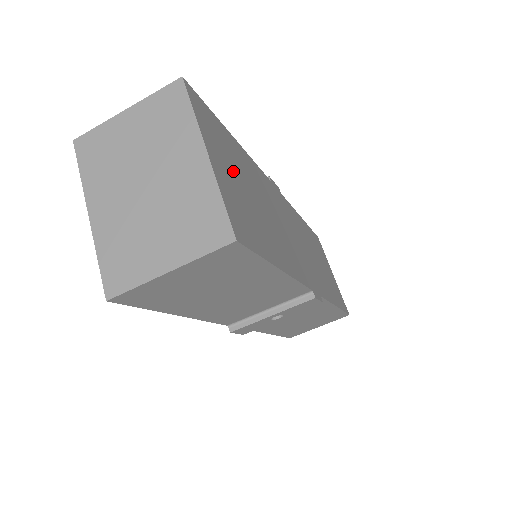
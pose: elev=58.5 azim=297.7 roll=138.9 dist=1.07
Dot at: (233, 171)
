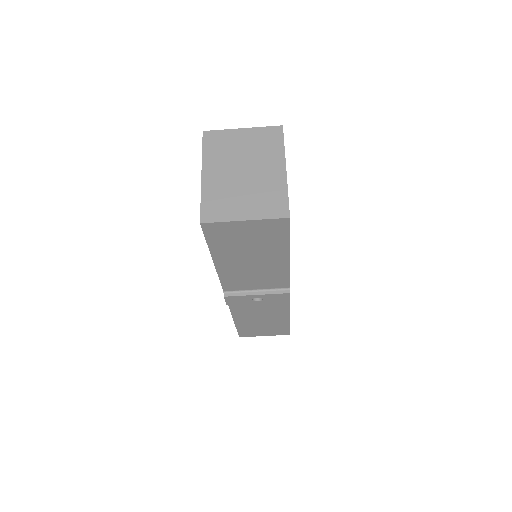
Dot at: occluded
